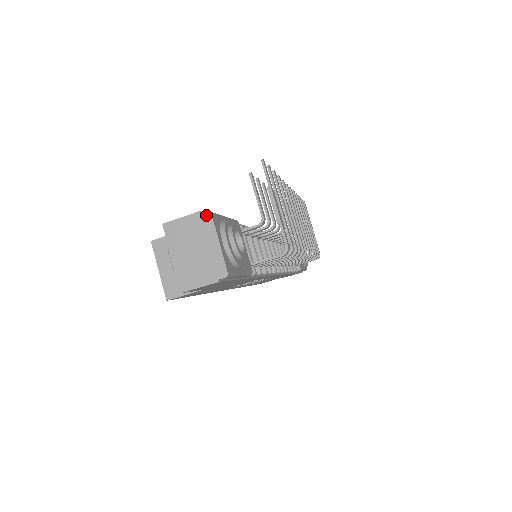
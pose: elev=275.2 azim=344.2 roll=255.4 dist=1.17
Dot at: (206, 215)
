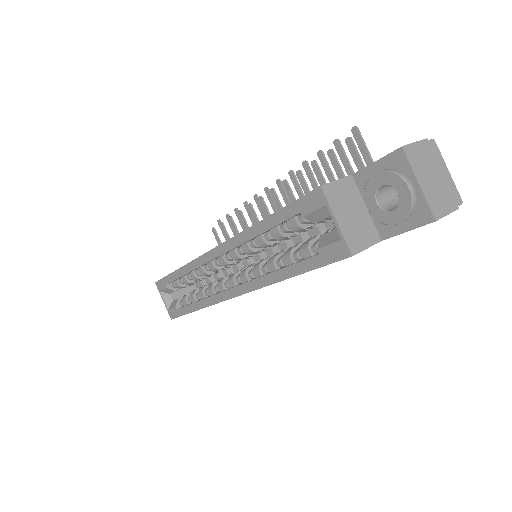
Dot at: (433, 143)
